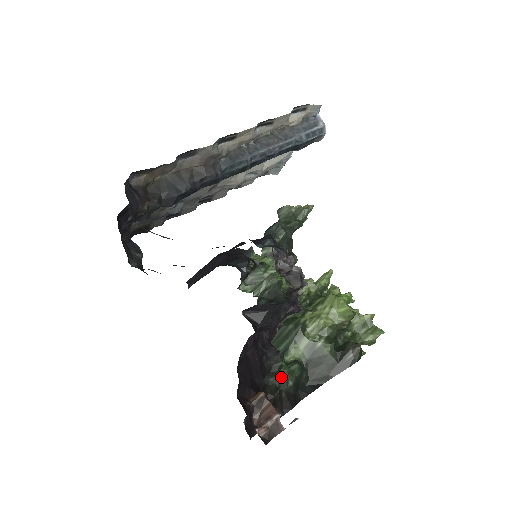
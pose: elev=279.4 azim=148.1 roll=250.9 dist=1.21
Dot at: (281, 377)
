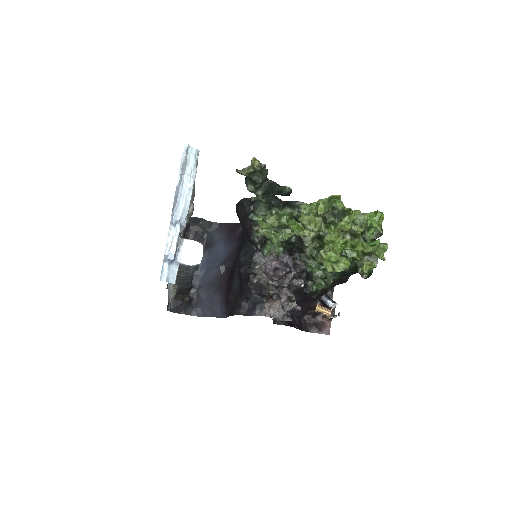
Dot at: occluded
